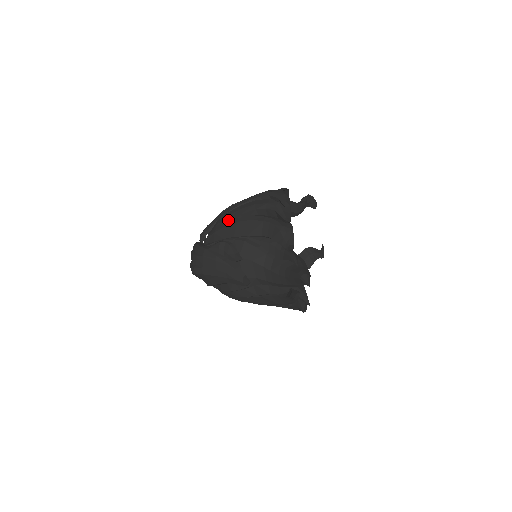
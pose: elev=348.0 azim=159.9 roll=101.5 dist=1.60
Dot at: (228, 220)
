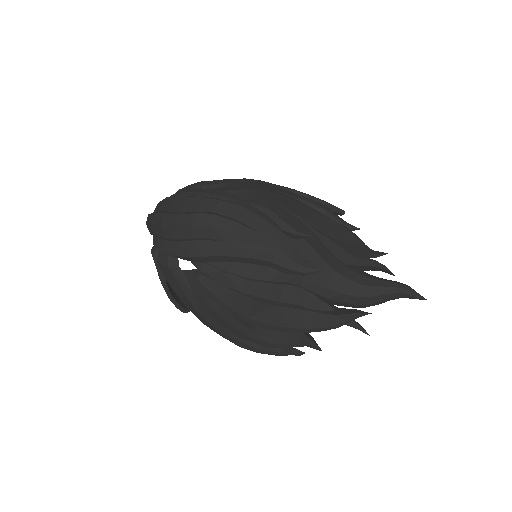
Dot at: (266, 187)
